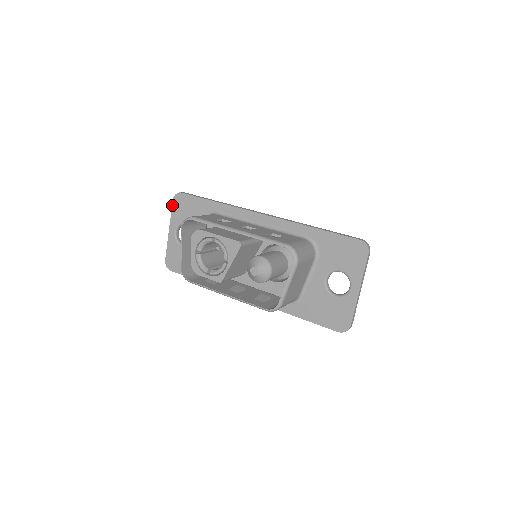
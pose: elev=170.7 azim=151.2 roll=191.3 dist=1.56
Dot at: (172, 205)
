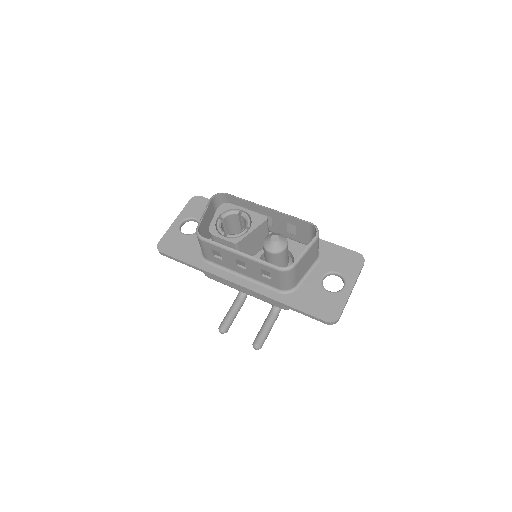
Dot at: (187, 203)
